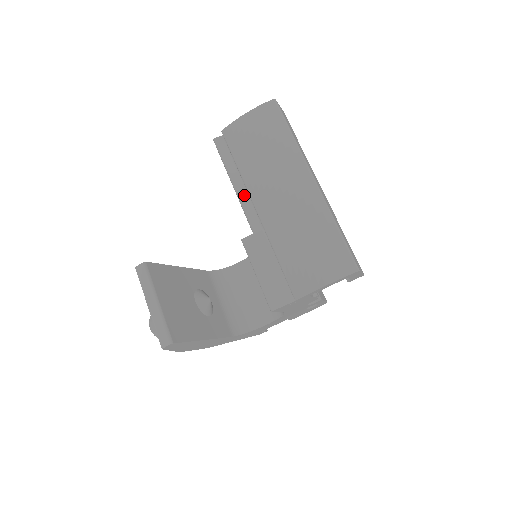
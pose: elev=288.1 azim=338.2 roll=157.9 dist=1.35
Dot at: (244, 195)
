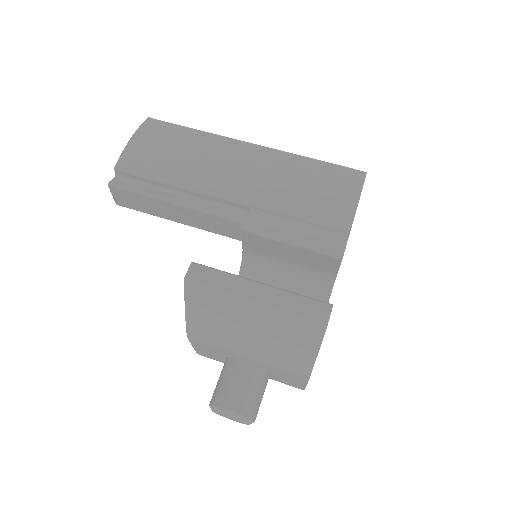
Dot at: (196, 203)
